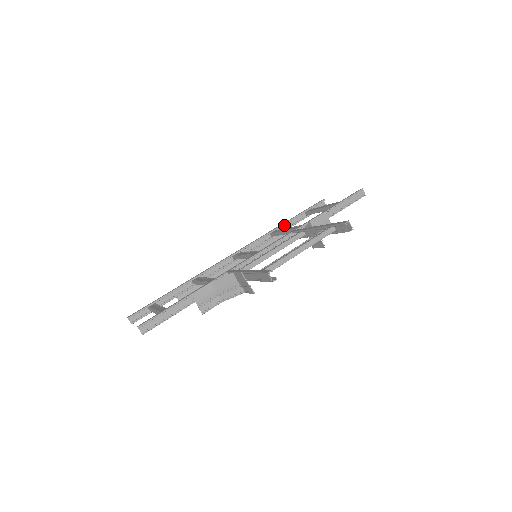
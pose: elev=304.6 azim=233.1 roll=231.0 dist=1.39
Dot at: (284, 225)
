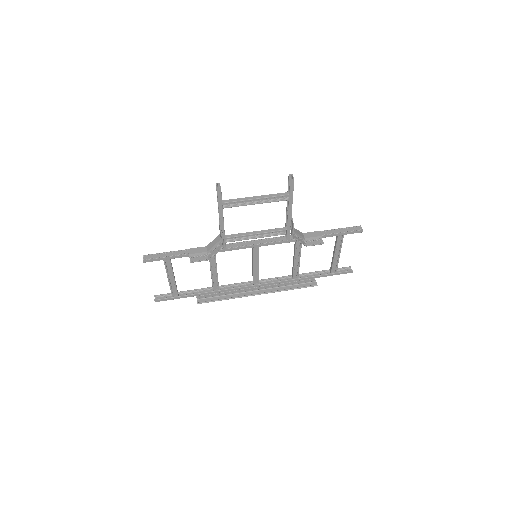
Dot at: (307, 276)
